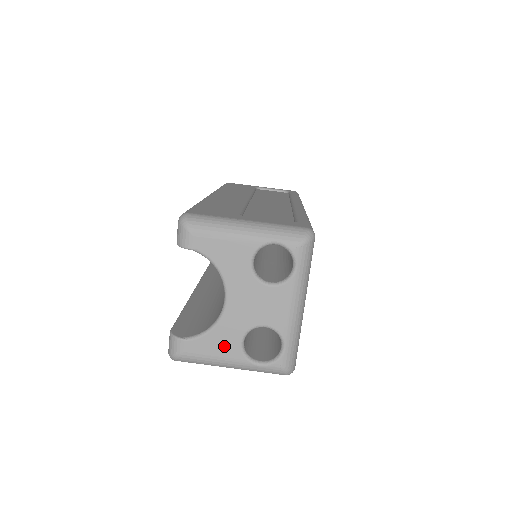
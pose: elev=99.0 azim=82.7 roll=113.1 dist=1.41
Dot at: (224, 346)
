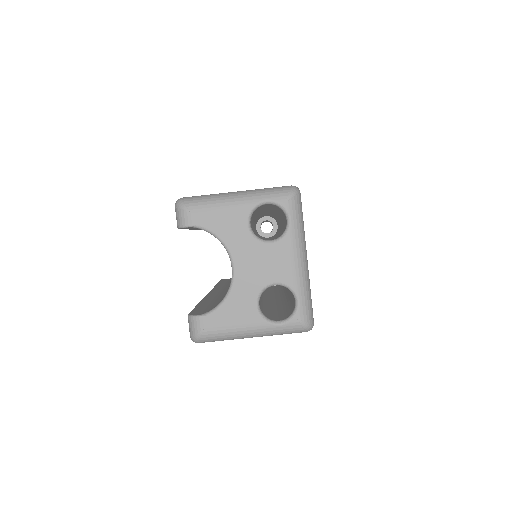
Dot at: (241, 313)
